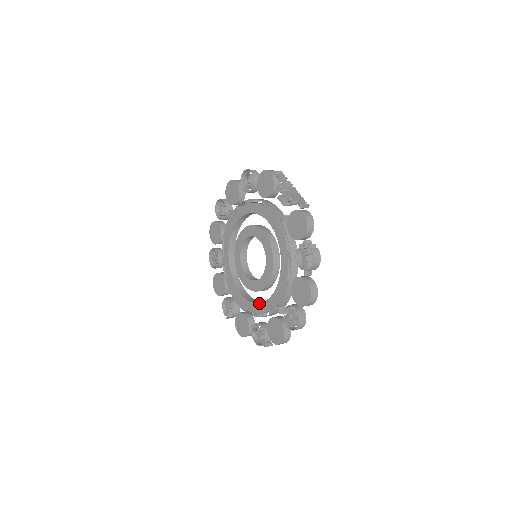
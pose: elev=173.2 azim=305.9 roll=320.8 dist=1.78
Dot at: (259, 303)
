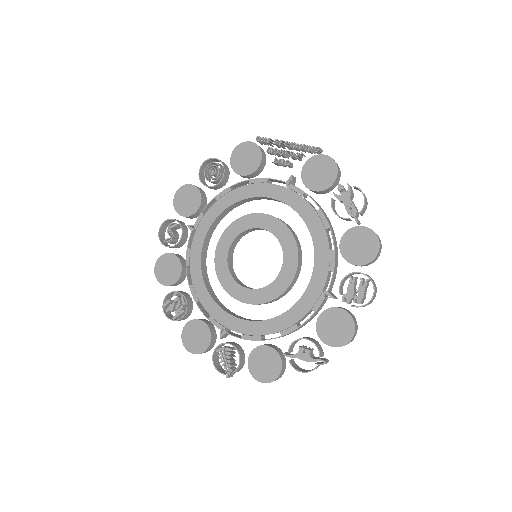
Dot at: (289, 309)
